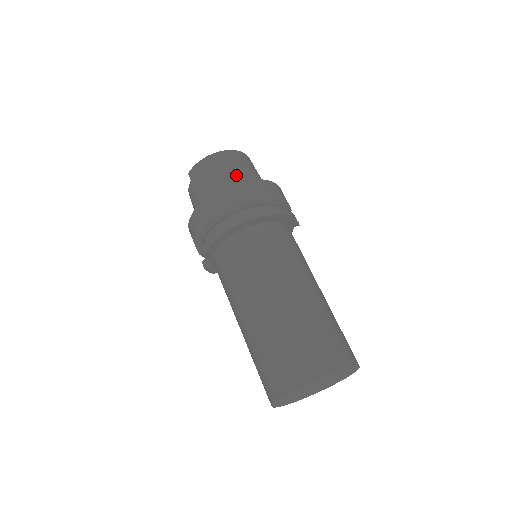
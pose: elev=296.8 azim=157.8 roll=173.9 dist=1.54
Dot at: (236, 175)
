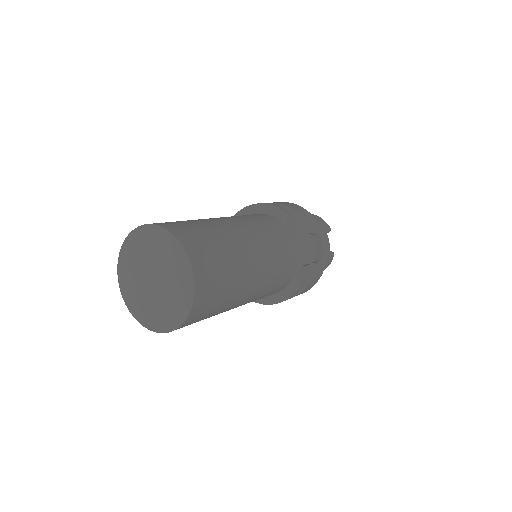
Dot at: occluded
